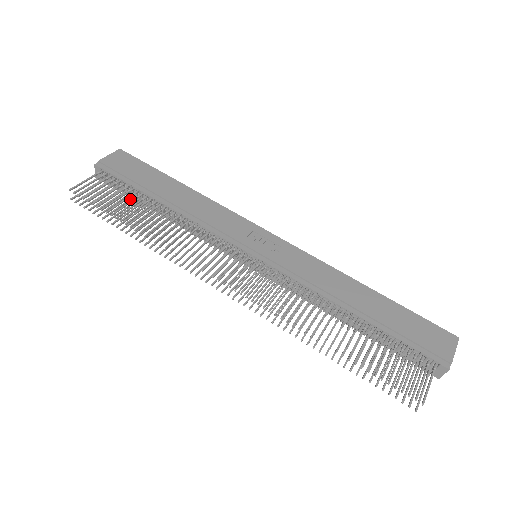
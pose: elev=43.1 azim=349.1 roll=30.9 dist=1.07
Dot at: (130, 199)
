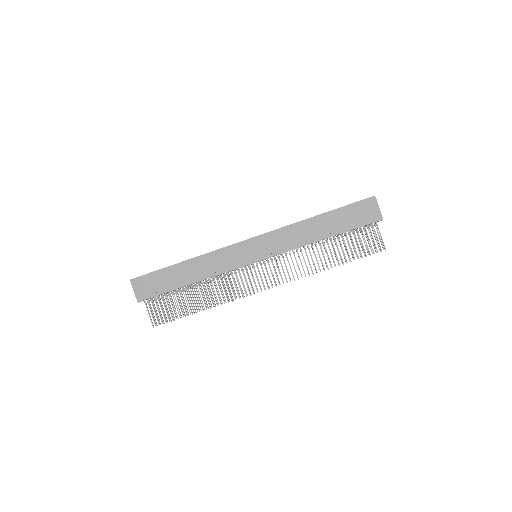
Dot at: (172, 294)
